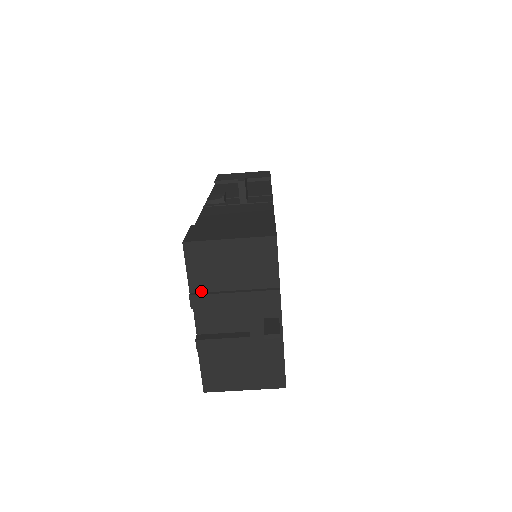
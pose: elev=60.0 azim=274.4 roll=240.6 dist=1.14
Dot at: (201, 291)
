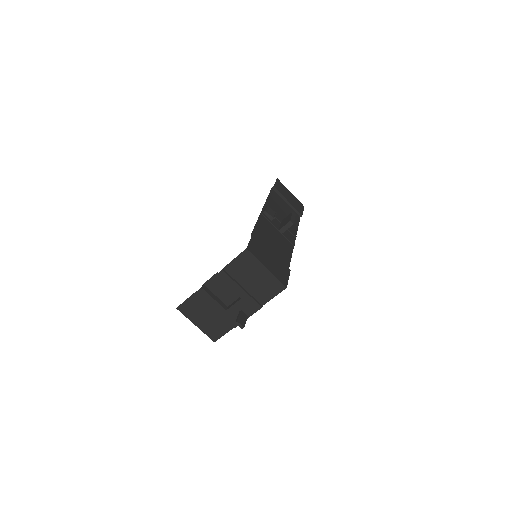
Dot at: (229, 273)
